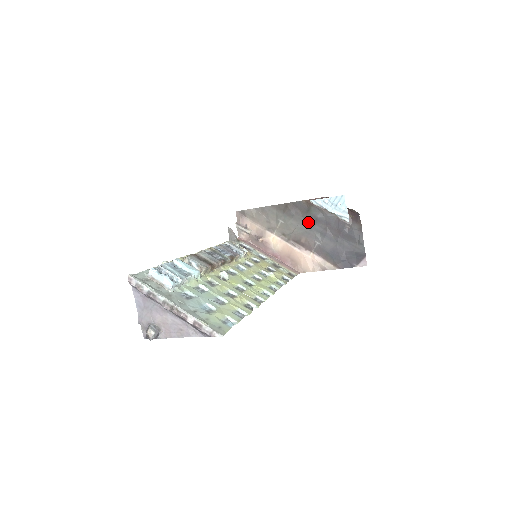
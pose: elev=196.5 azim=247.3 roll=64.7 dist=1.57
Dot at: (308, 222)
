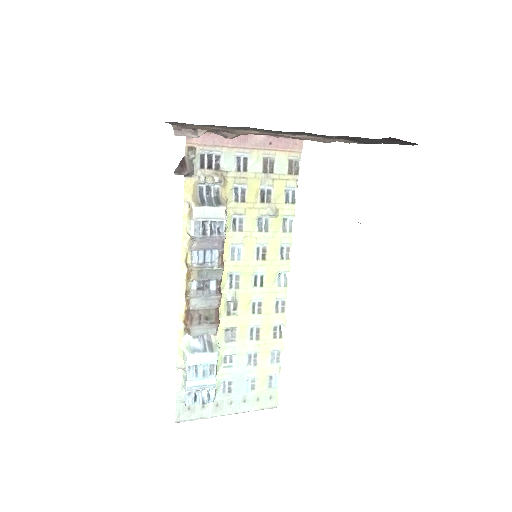
Dot at: occluded
